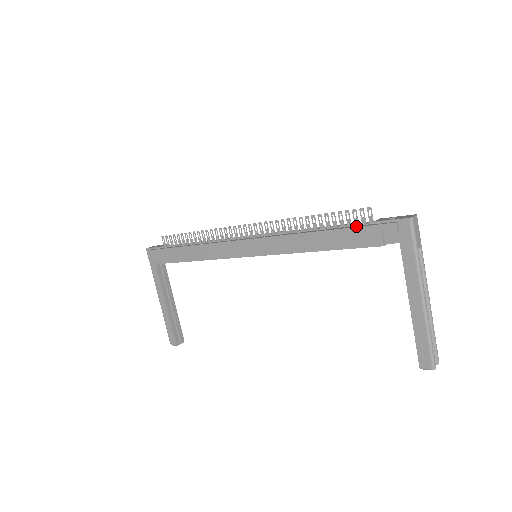
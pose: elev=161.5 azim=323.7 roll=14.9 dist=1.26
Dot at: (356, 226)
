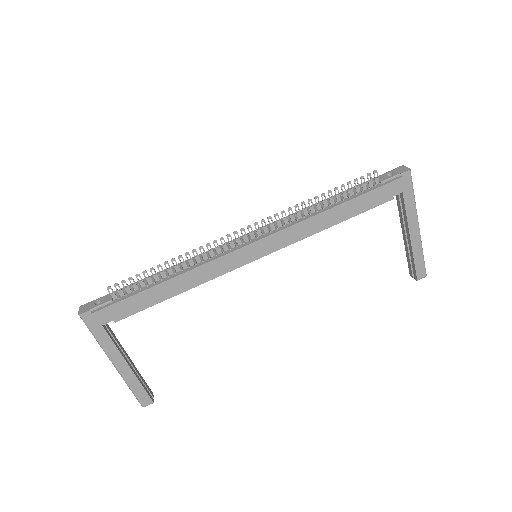
Dot at: (368, 190)
